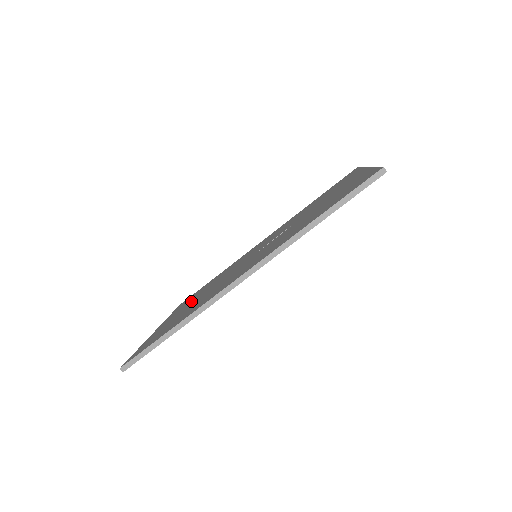
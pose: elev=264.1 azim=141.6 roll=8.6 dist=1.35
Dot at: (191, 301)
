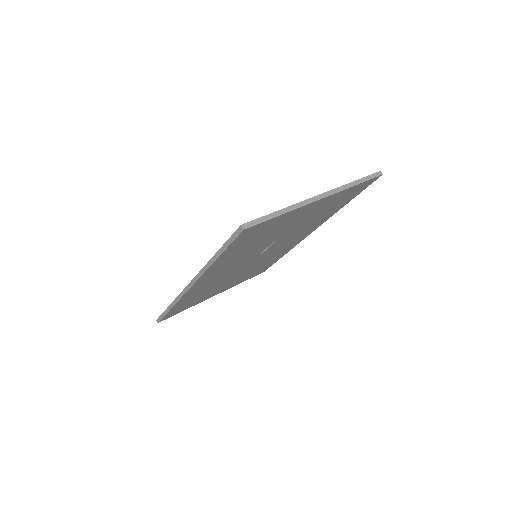
Dot at: occluded
